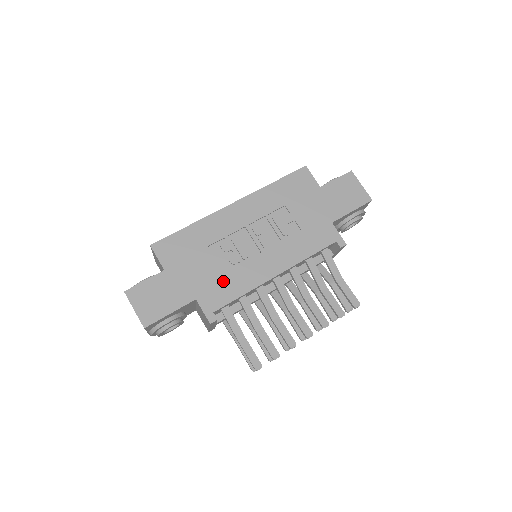
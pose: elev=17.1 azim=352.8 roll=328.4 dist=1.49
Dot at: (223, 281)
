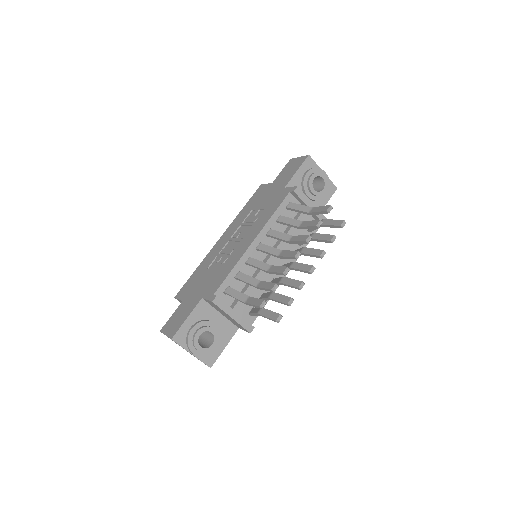
Dot at: (218, 275)
